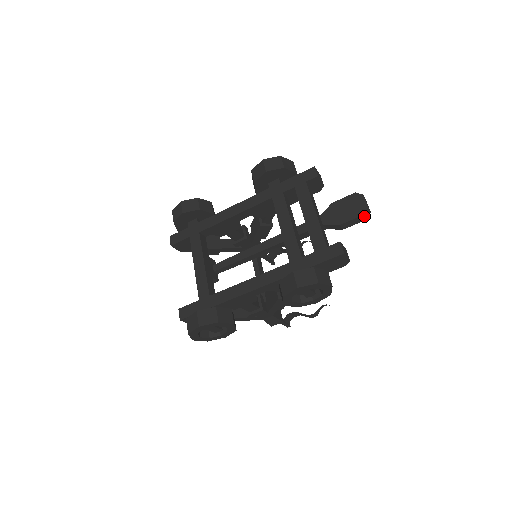
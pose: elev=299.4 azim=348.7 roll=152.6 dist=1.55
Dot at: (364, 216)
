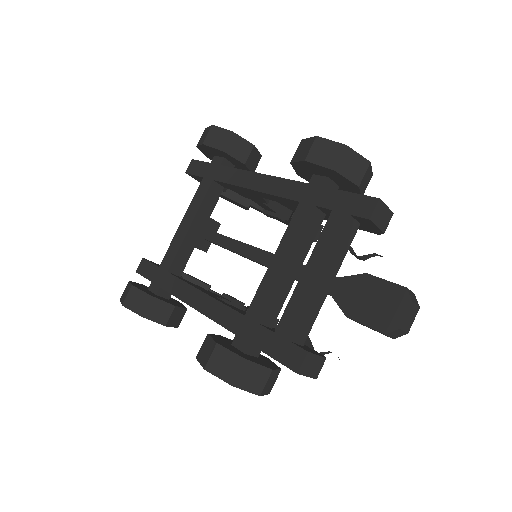
Dot at: (387, 335)
